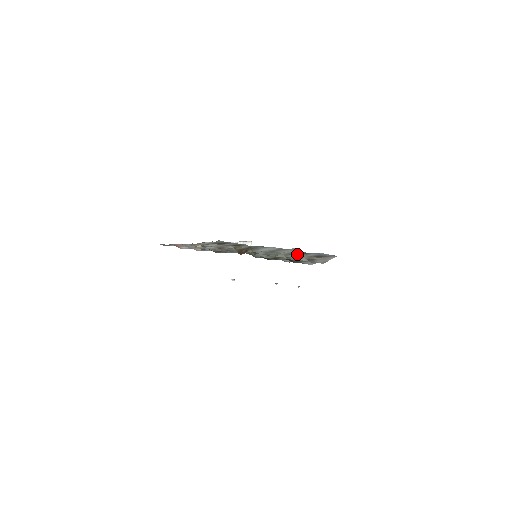
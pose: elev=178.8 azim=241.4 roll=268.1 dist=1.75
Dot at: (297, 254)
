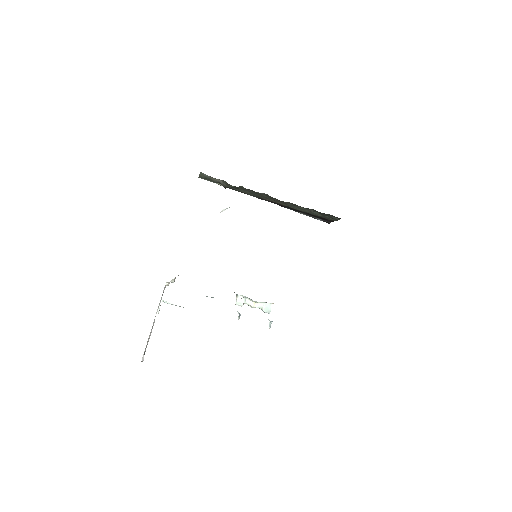
Dot at: occluded
